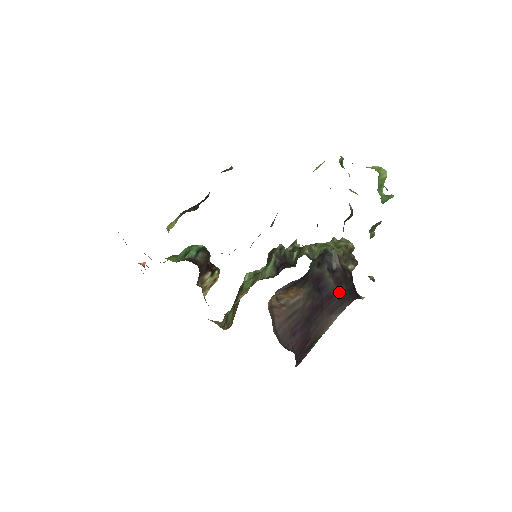
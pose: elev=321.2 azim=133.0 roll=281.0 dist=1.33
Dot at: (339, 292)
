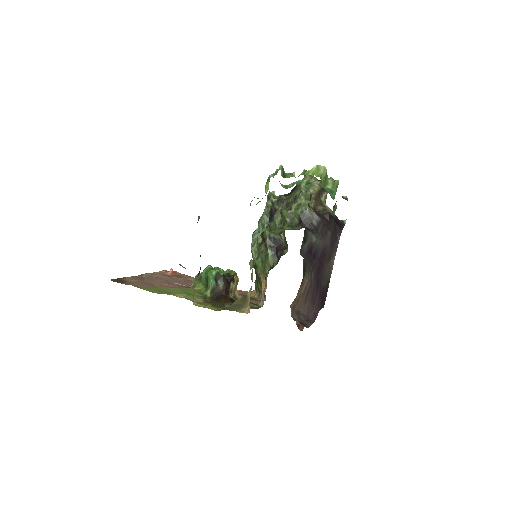
Dot at: (328, 242)
